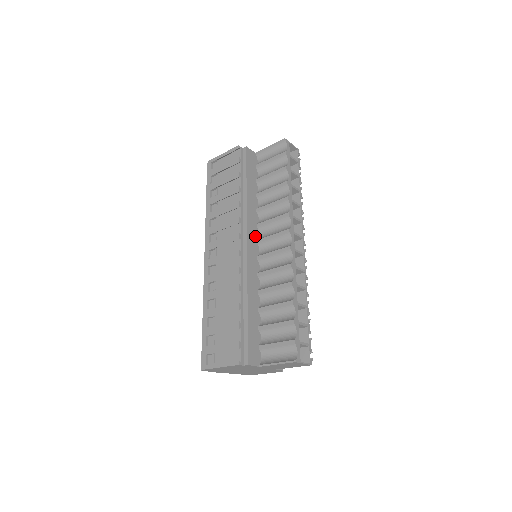
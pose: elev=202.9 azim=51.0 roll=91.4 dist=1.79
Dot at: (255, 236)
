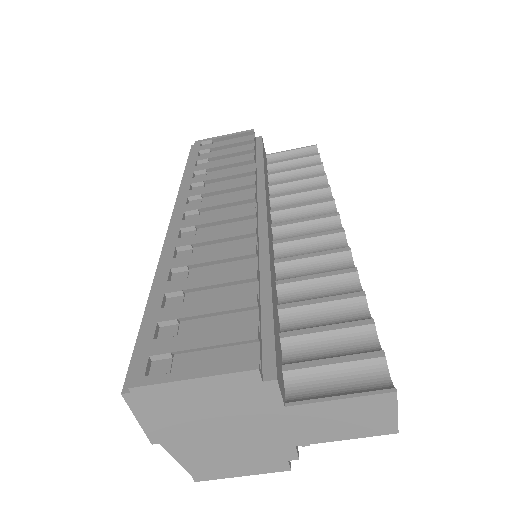
Dot at: (270, 218)
